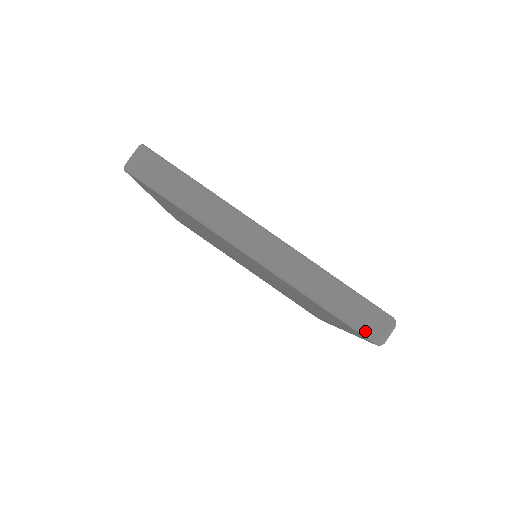
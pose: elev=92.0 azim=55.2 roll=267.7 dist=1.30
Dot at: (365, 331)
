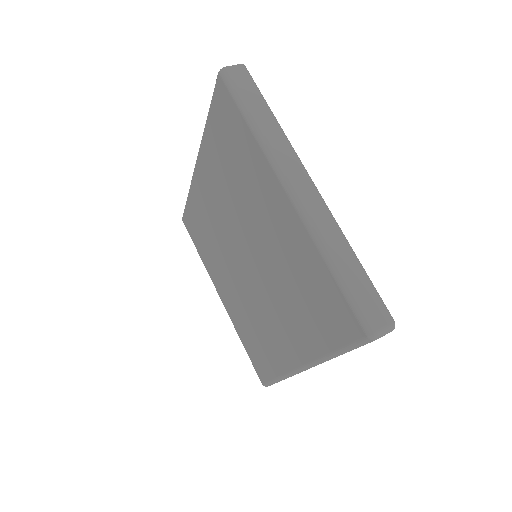
Dot at: (364, 314)
